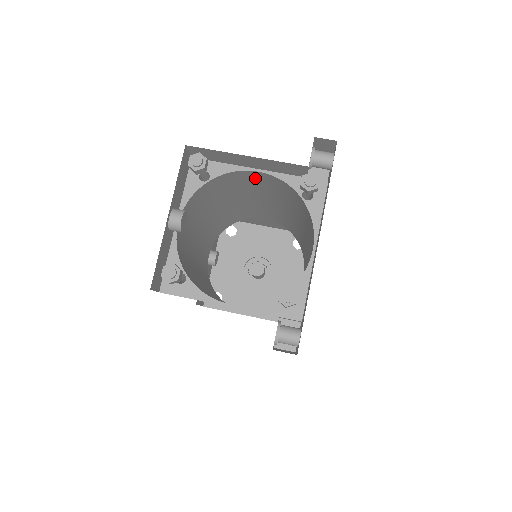
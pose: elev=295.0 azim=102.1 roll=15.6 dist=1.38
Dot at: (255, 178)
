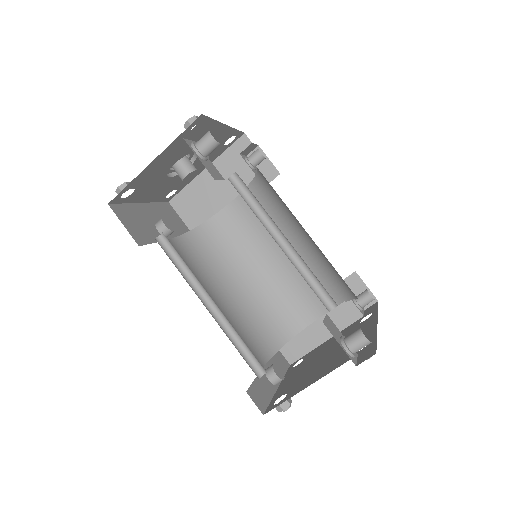
Dot at: occluded
